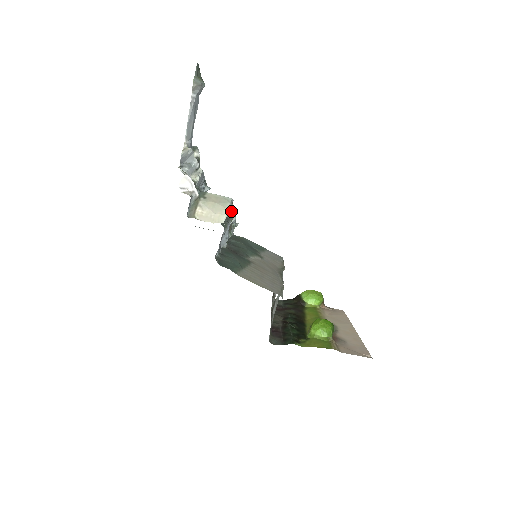
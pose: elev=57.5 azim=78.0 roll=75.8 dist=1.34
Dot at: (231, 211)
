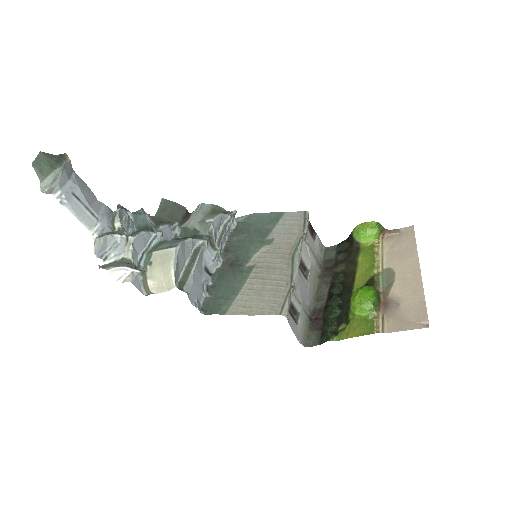
Dot at: (196, 240)
